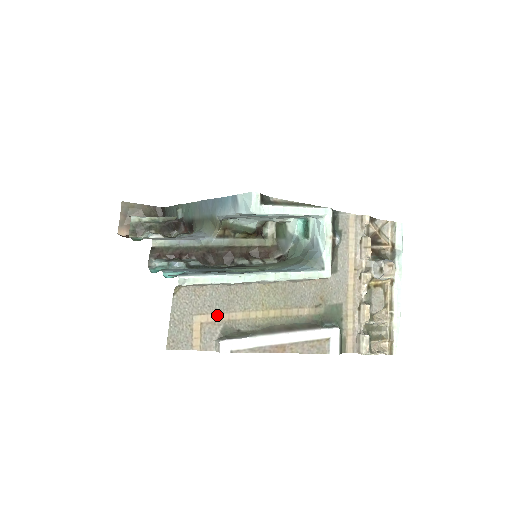
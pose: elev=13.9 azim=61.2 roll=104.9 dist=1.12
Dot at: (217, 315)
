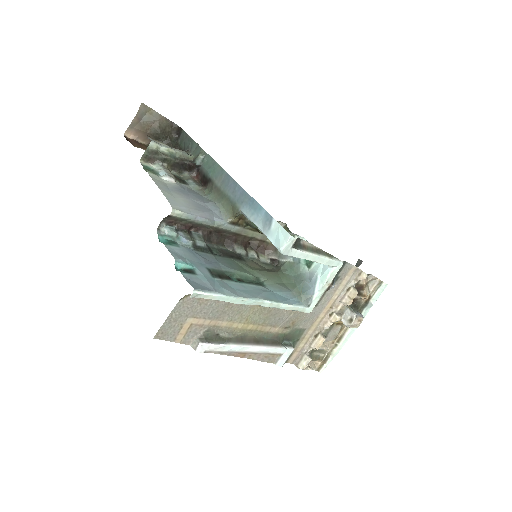
Dot at: (207, 320)
